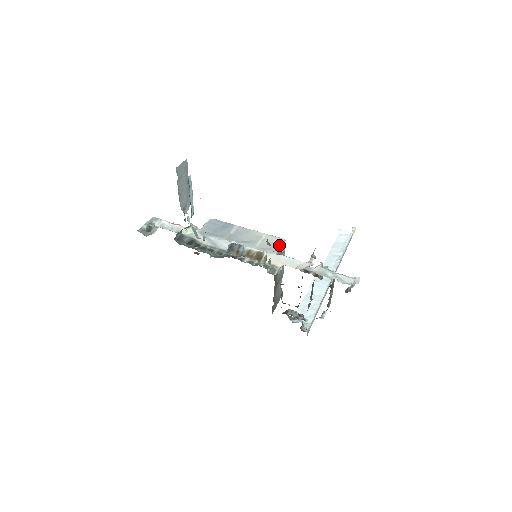
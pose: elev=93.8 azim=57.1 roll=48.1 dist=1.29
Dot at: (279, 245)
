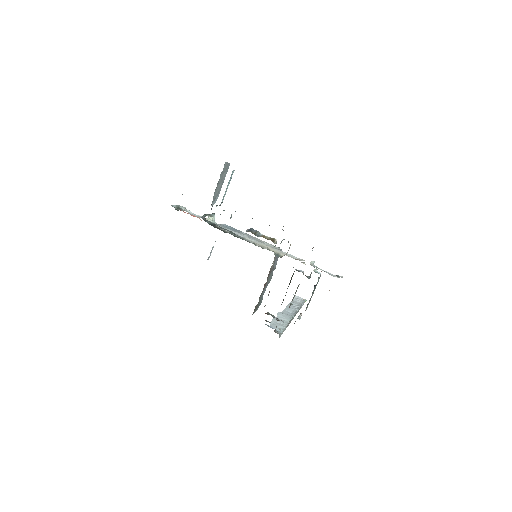
Dot at: (278, 249)
